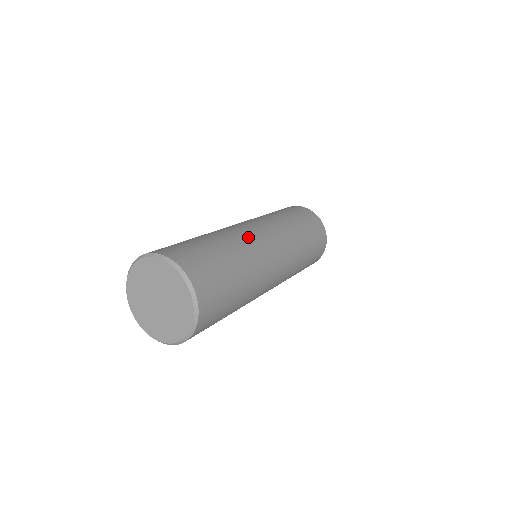
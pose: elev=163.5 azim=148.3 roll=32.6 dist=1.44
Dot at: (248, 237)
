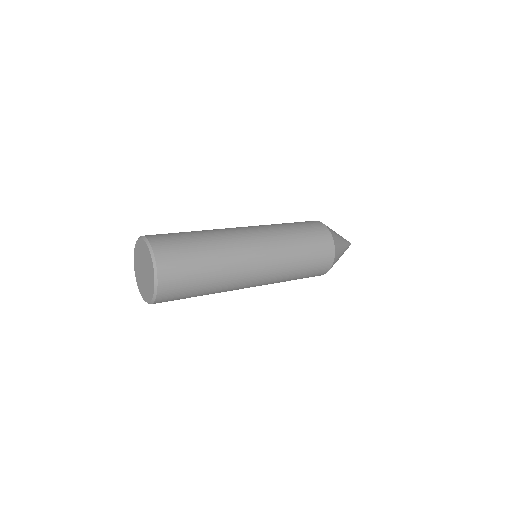
Dot at: occluded
